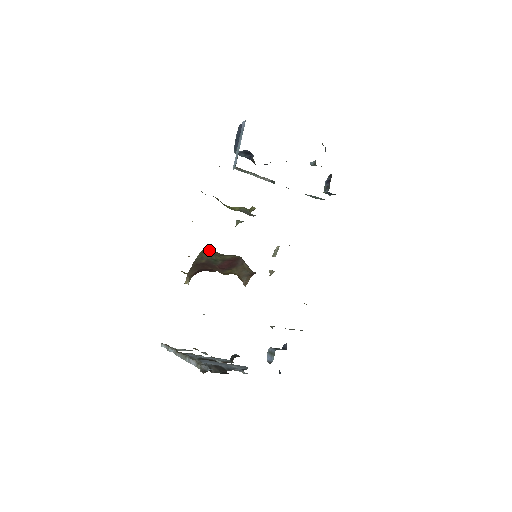
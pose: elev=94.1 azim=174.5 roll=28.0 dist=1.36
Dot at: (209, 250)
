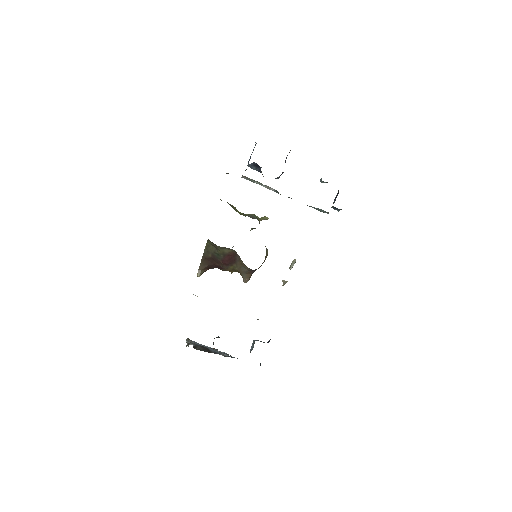
Dot at: (211, 243)
